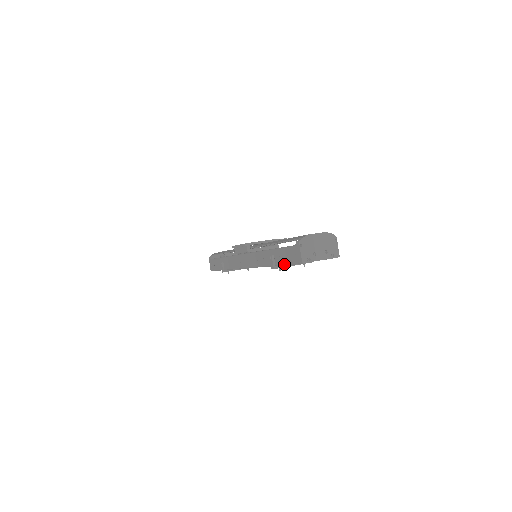
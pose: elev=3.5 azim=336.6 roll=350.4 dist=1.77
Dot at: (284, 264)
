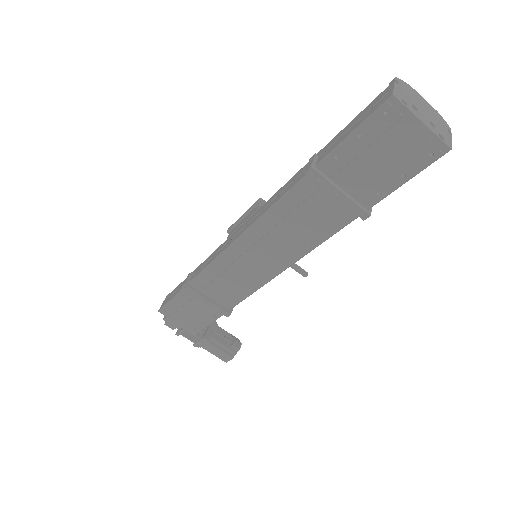
Dot at: (340, 141)
